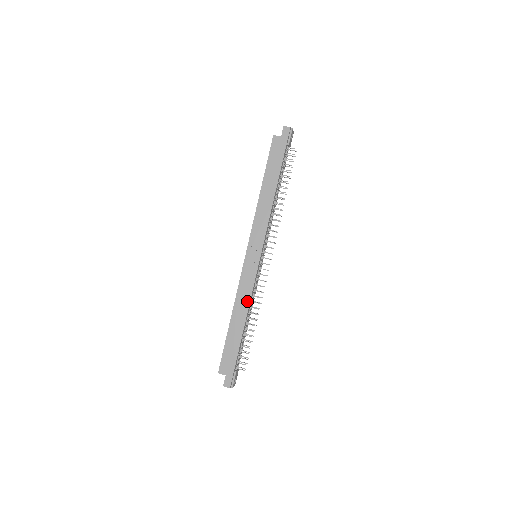
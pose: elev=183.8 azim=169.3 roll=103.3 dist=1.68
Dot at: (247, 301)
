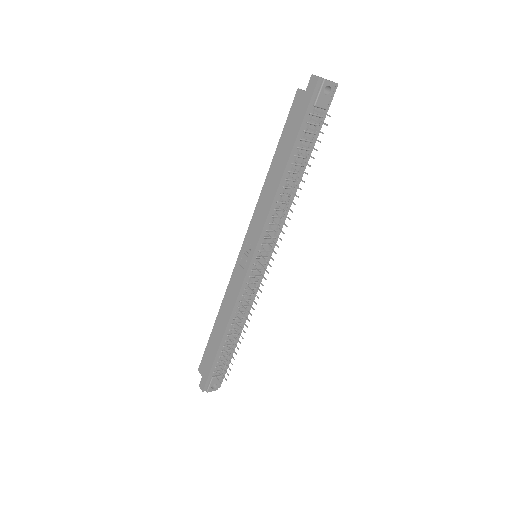
Dot at: (231, 308)
